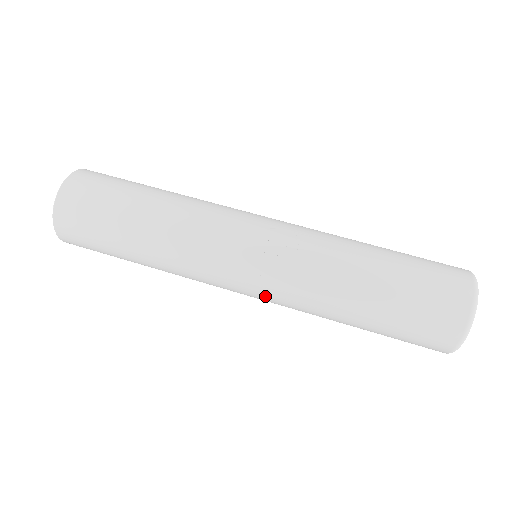
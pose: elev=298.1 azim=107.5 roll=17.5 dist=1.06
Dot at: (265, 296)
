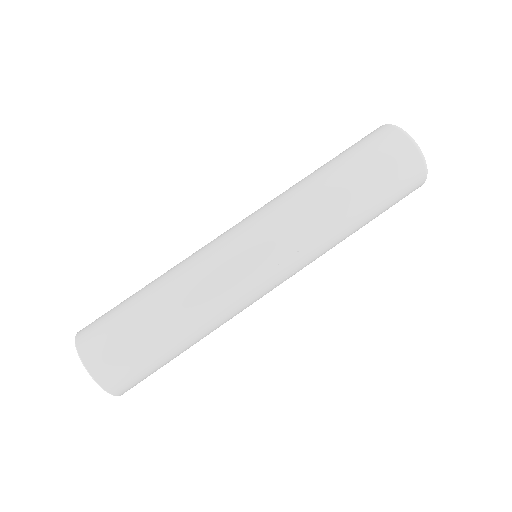
Dot at: occluded
